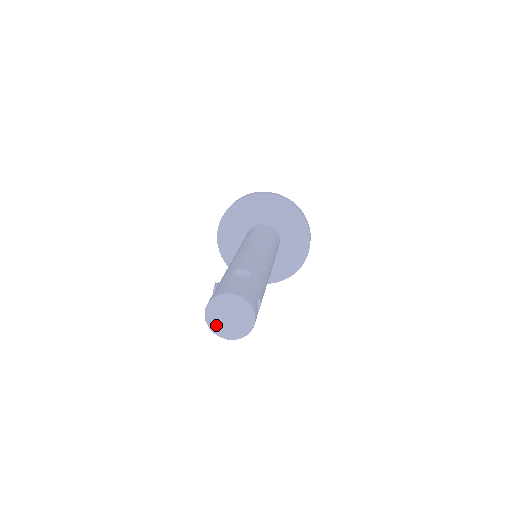
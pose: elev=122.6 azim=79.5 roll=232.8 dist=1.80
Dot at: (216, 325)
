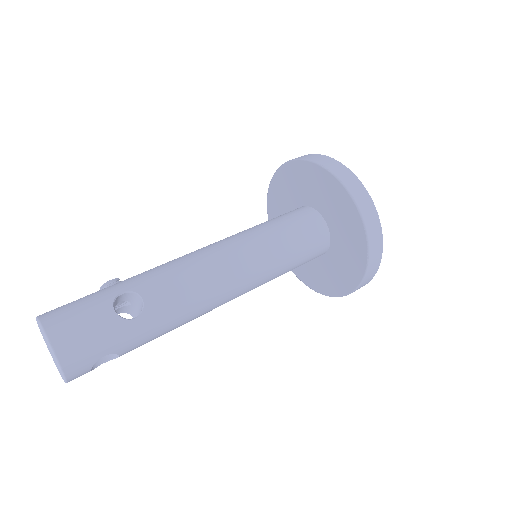
Dot at: (44, 339)
